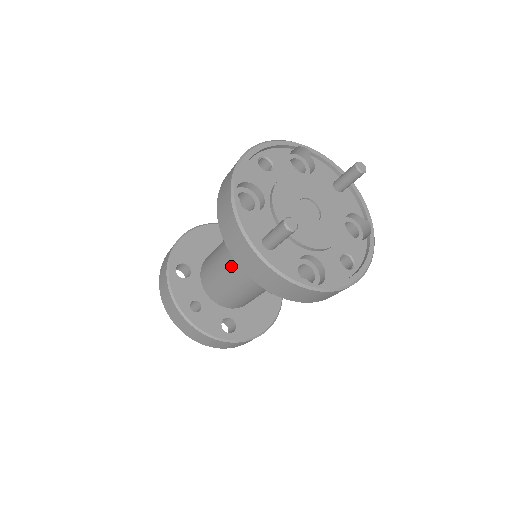
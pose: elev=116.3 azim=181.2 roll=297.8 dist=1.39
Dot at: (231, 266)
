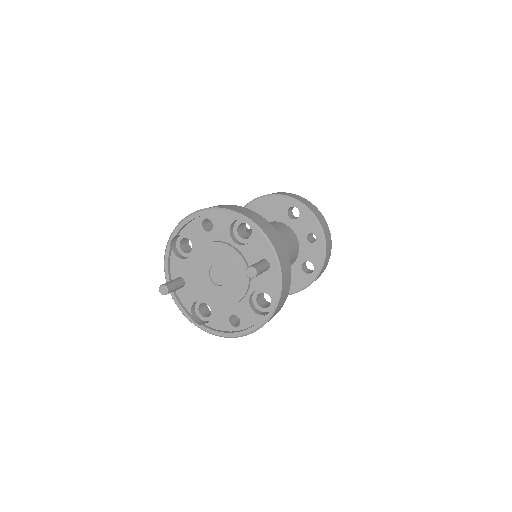
Dot at: occluded
